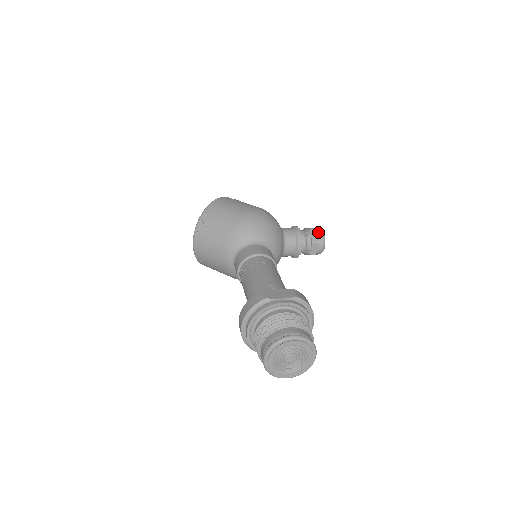
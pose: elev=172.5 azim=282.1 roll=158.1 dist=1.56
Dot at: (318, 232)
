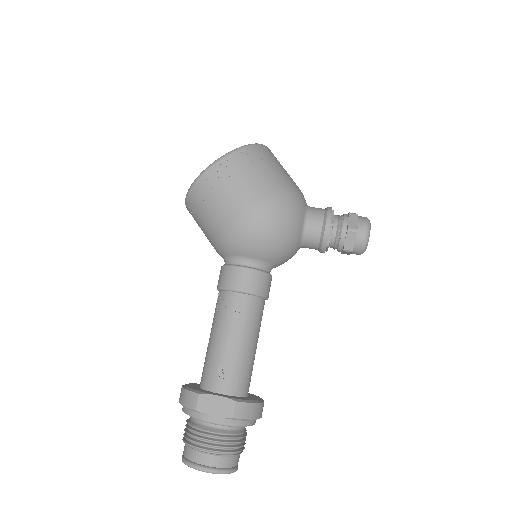
Dot at: (358, 237)
